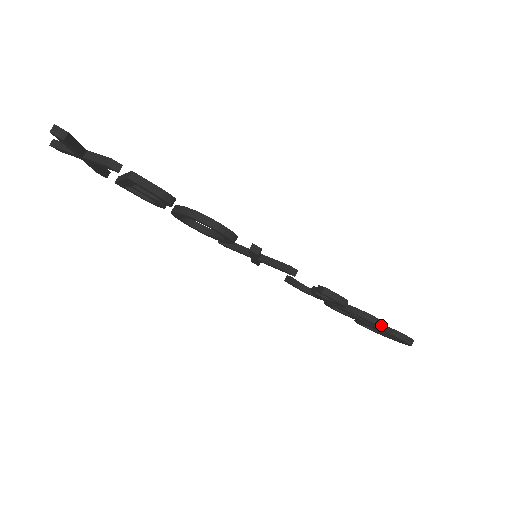
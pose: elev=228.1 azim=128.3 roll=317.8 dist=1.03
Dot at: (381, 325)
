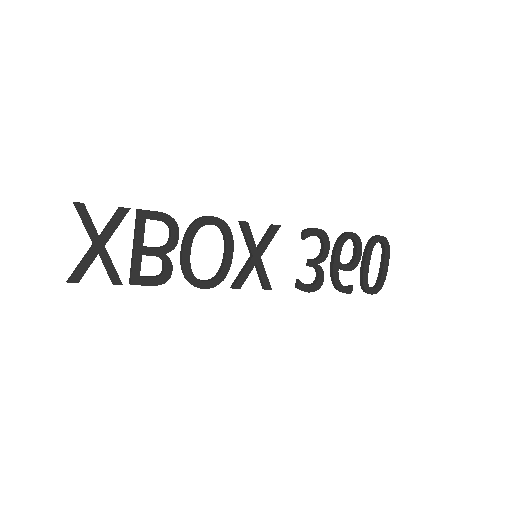
Dot at: occluded
